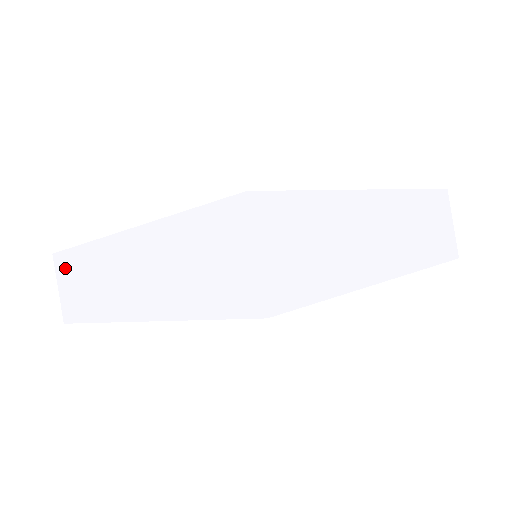
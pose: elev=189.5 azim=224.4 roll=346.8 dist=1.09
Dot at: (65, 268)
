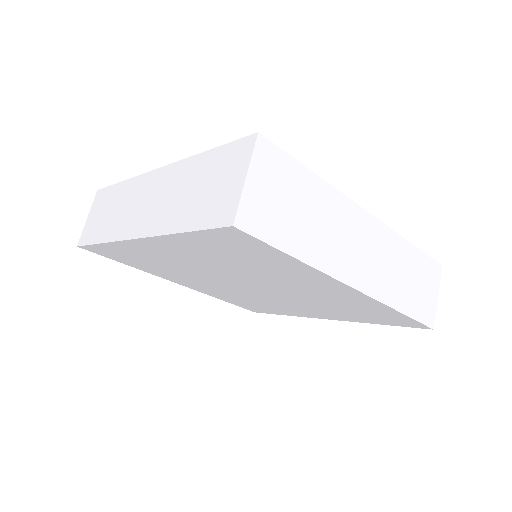
Dot at: (101, 200)
